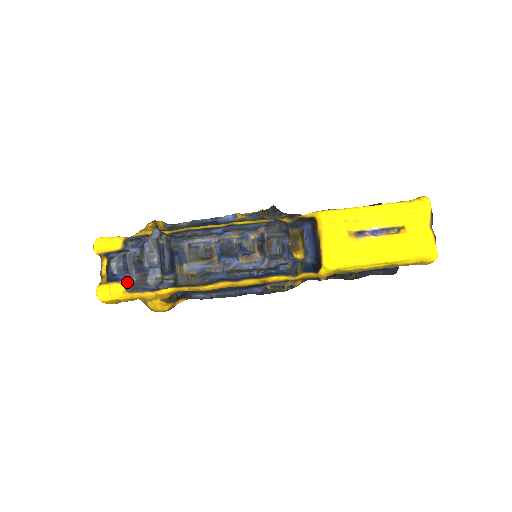
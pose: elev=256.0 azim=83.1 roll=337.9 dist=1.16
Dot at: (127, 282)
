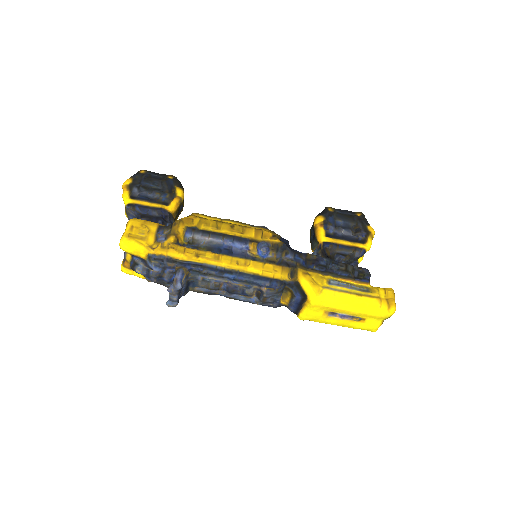
Dot at: occluded
